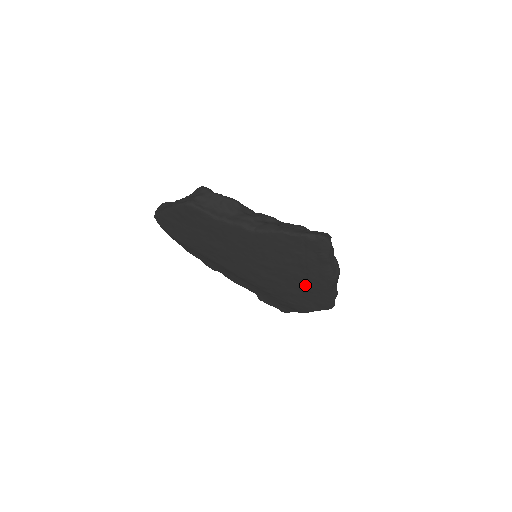
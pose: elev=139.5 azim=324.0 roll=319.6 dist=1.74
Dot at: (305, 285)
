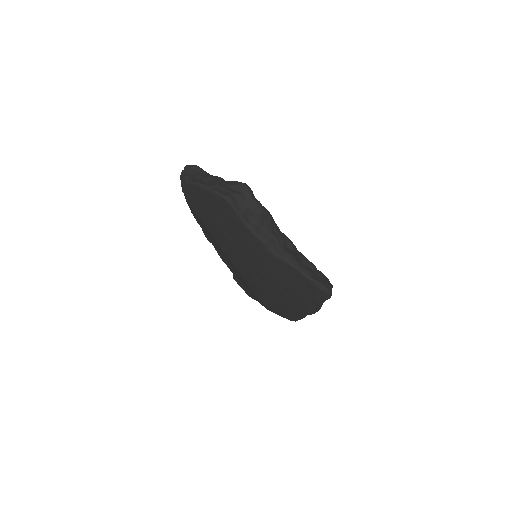
Dot at: (285, 302)
